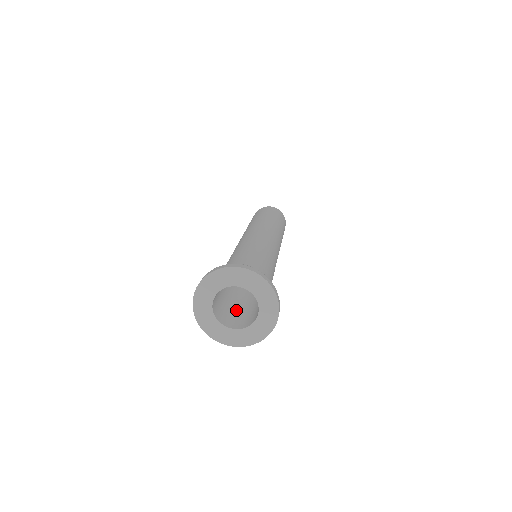
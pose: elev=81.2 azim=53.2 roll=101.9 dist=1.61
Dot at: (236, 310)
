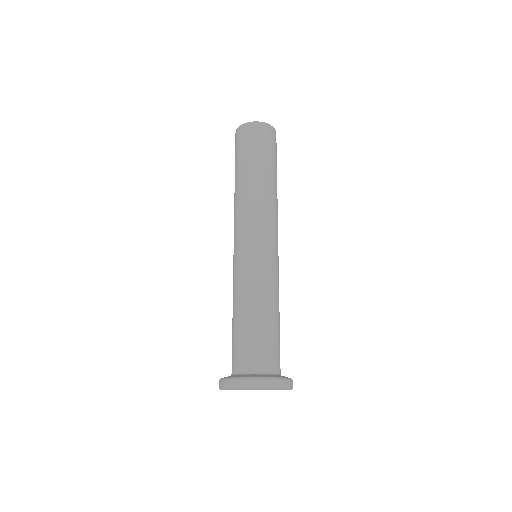
Dot at: occluded
